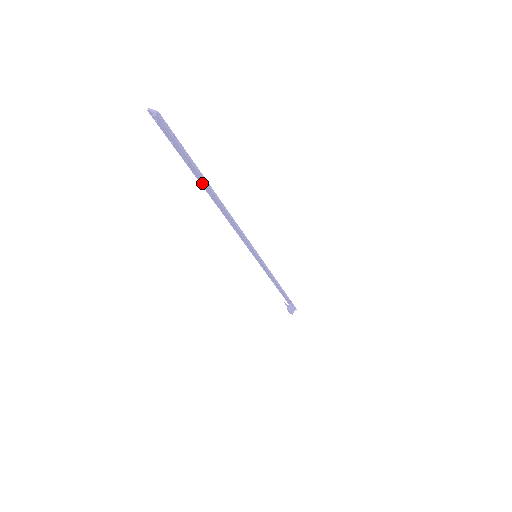
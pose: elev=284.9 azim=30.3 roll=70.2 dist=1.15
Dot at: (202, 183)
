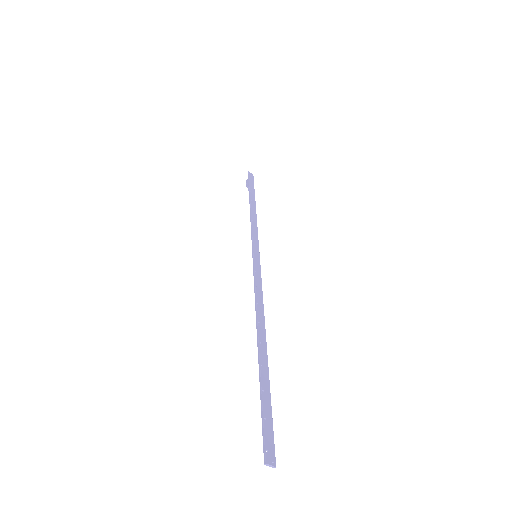
Dot at: (261, 362)
